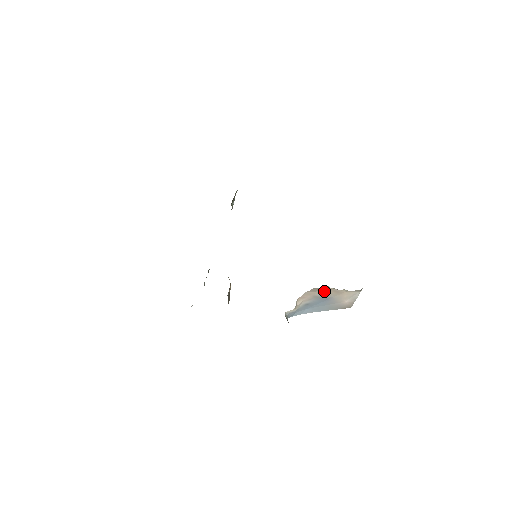
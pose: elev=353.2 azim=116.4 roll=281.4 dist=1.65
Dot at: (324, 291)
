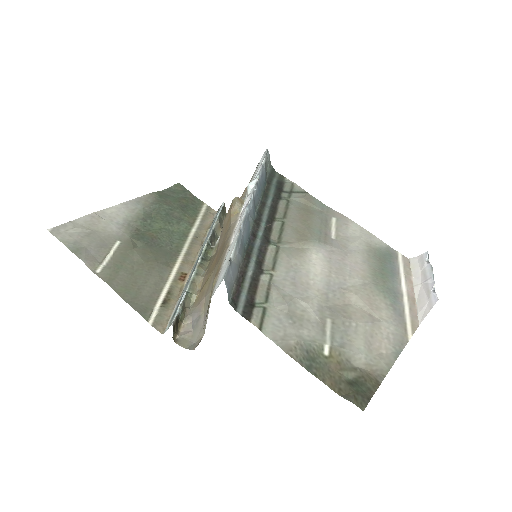
Dot at: occluded
